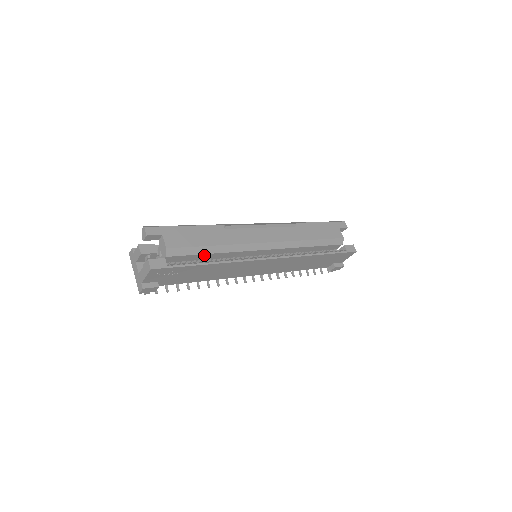
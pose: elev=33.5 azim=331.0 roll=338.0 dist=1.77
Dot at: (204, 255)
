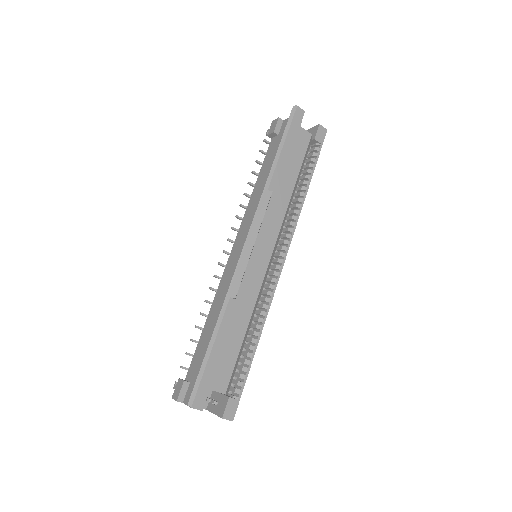
Dot at: occluded
